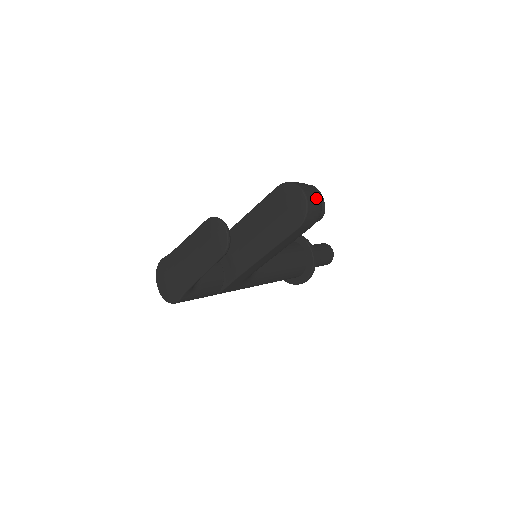
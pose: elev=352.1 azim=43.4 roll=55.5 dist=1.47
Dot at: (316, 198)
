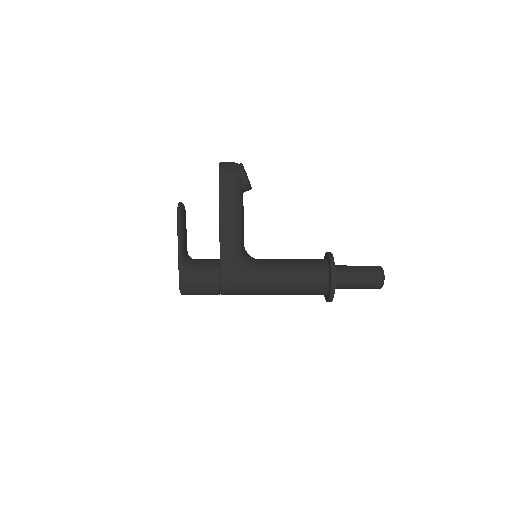
Dot at: (231, 163)
